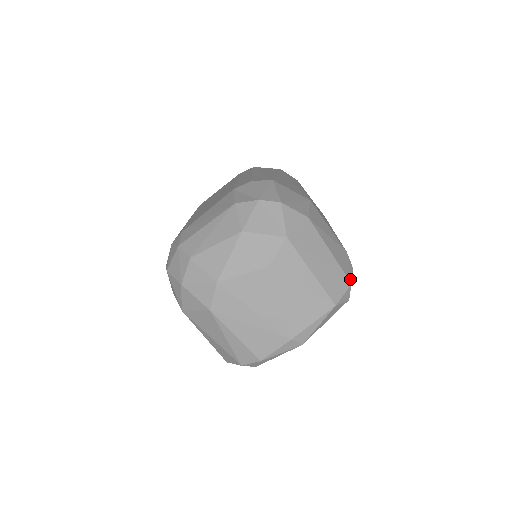
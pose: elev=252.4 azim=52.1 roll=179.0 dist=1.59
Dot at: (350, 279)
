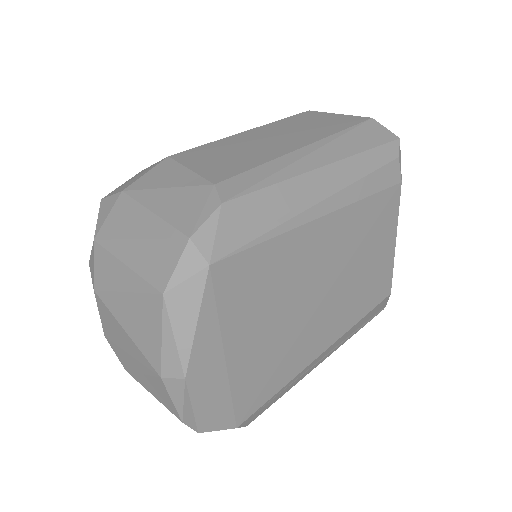
Dot at: (191, 231)
